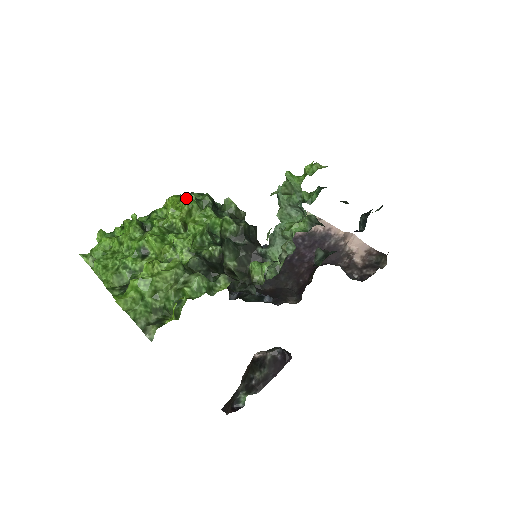
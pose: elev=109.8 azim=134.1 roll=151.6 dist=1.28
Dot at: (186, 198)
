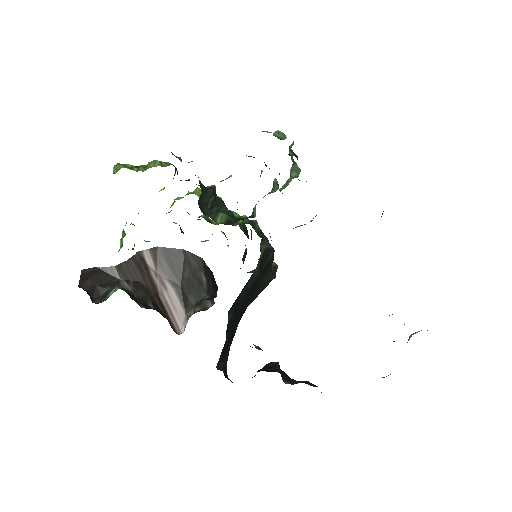
Dot at: occluded
